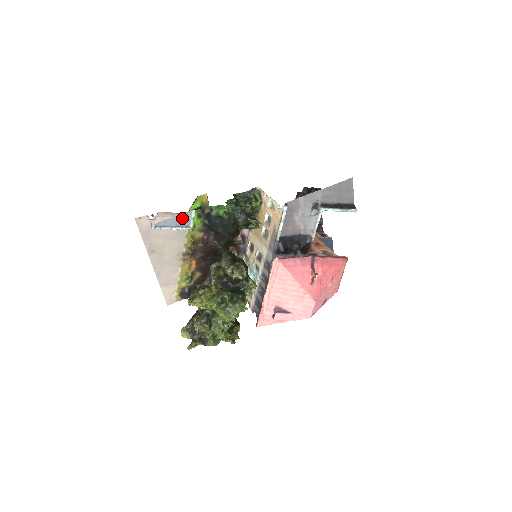
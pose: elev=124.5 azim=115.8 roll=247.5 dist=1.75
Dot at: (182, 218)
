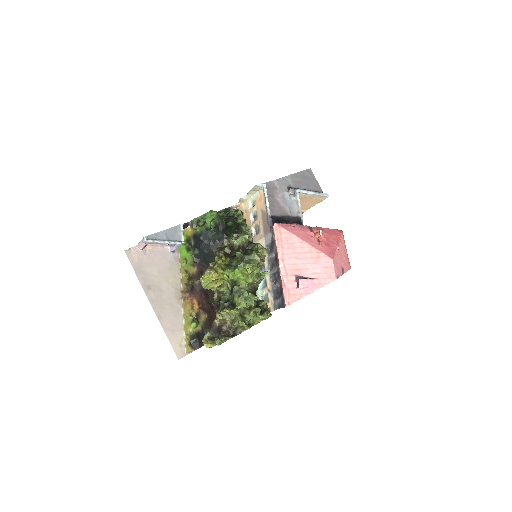
Dot at: (172, 232)
